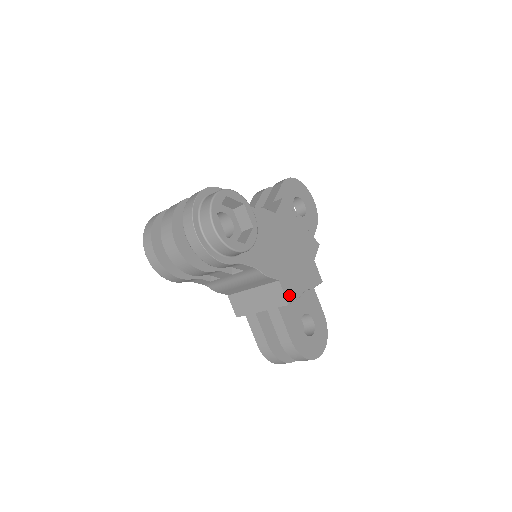
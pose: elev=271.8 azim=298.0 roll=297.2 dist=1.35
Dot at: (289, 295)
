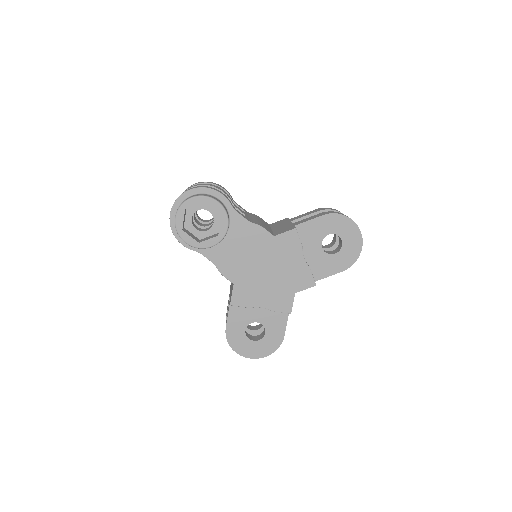
Dot at: (237, 300)
